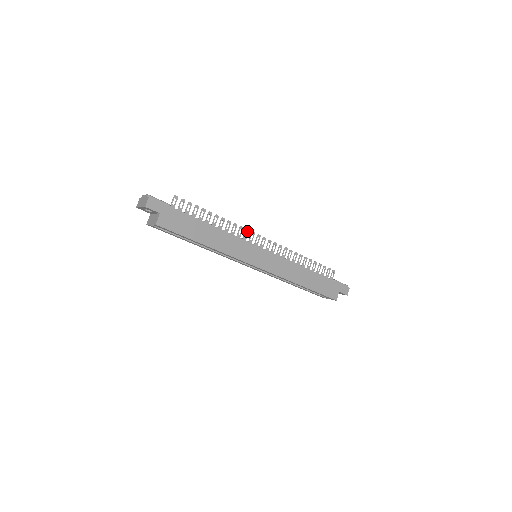
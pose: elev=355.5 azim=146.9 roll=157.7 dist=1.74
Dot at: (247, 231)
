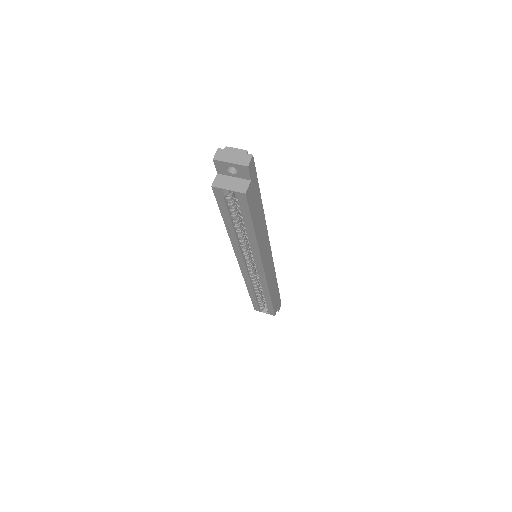
Dot at: occluded
